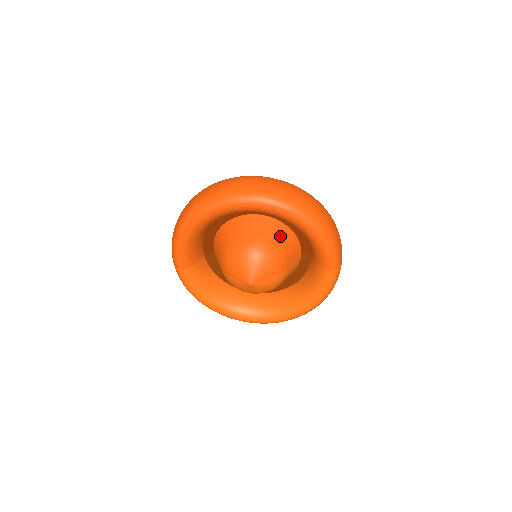
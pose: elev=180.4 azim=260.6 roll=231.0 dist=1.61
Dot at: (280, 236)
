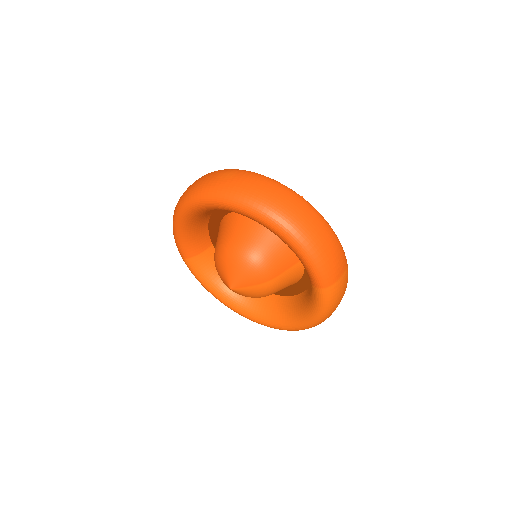
Dot at: (270, 240)
